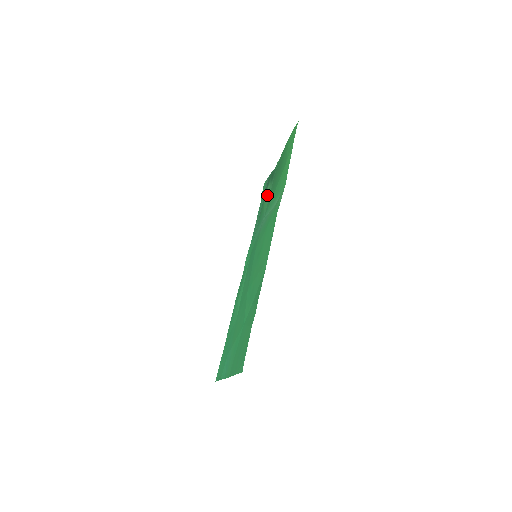
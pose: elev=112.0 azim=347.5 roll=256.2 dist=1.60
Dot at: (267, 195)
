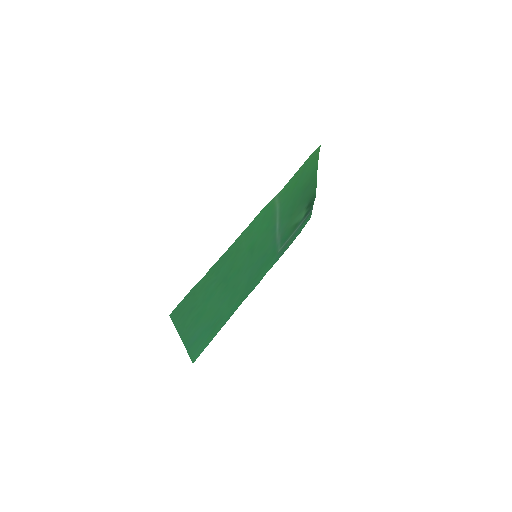
Dot at: (298, 218)
